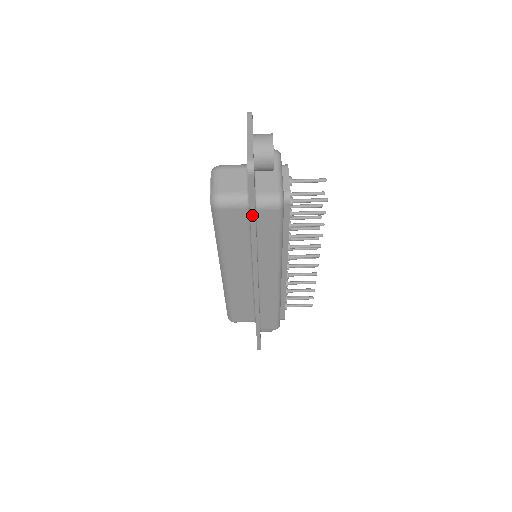
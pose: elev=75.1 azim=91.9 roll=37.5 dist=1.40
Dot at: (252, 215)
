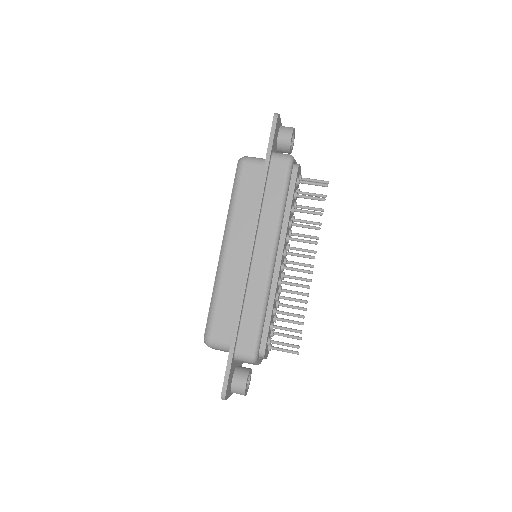
Dot at: (267, 157)
